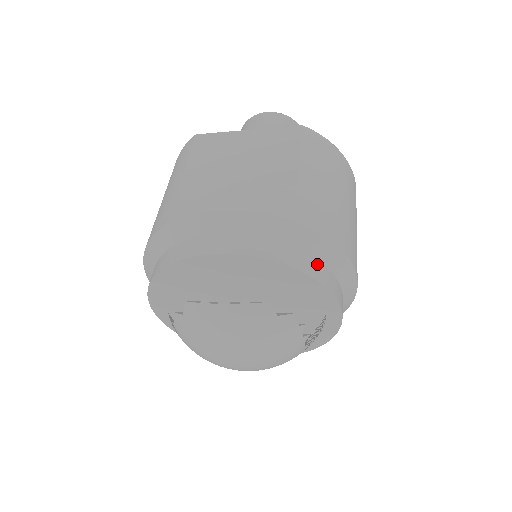
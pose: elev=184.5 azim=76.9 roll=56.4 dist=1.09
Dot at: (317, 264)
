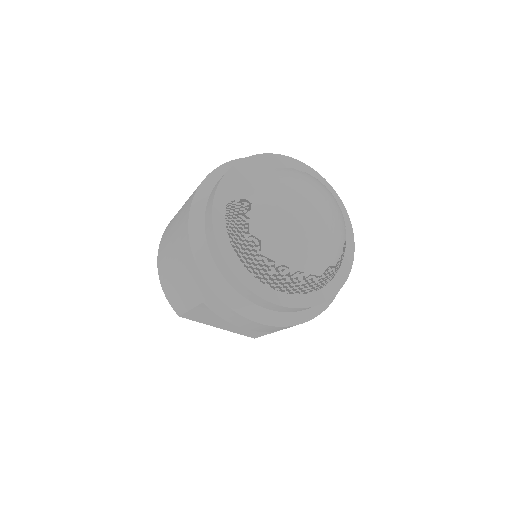
Dot at: occluded
